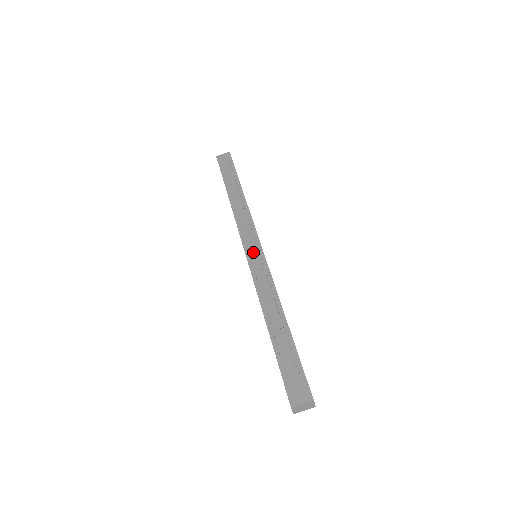
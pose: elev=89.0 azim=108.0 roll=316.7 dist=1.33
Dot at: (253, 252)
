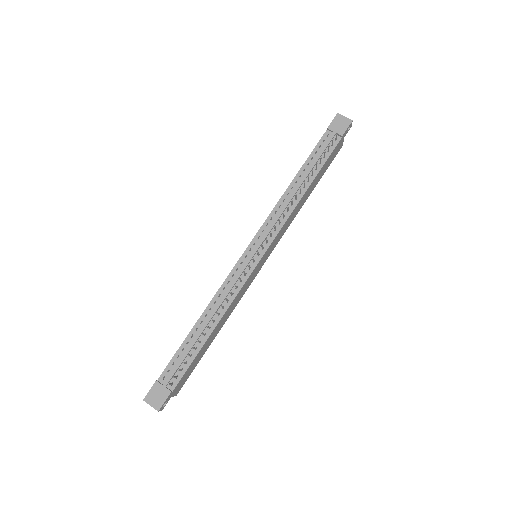
Dot at: (249, 257)
